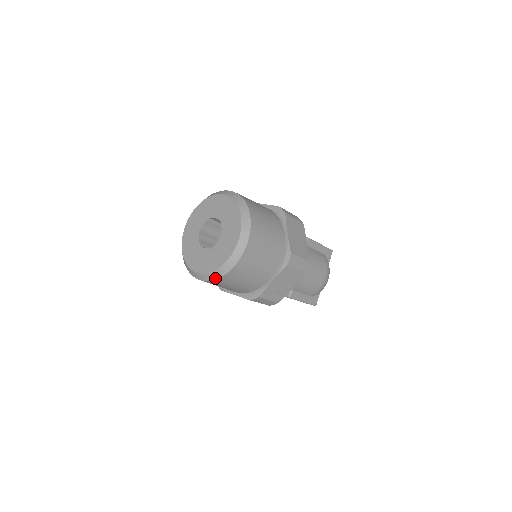
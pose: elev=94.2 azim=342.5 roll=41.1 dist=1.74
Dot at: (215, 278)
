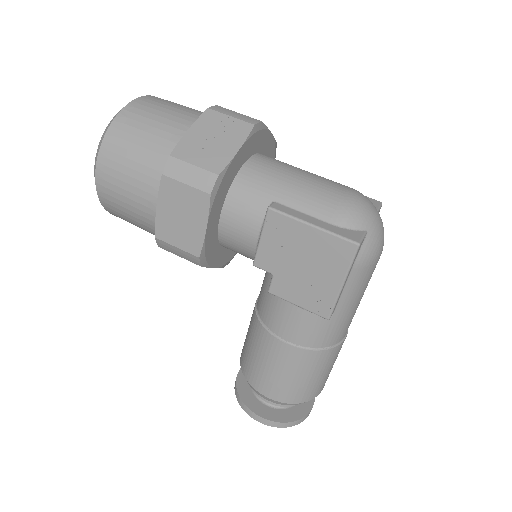
Dot at: (101, 143)
